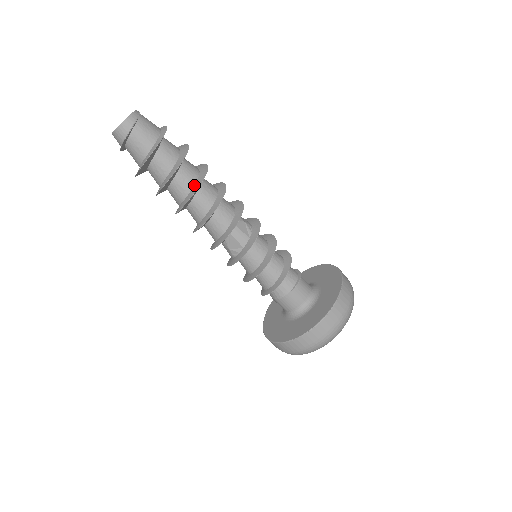
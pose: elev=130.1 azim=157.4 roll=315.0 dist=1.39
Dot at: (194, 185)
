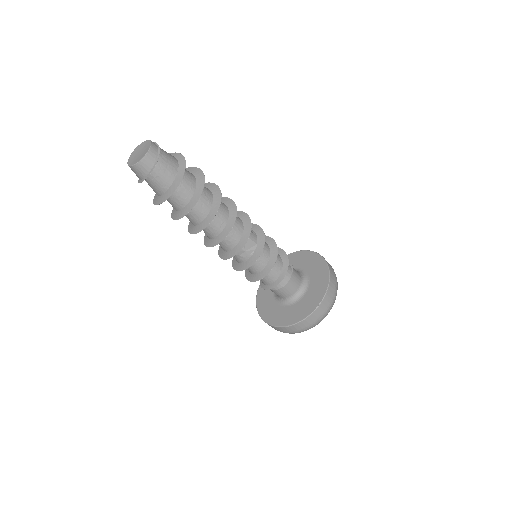
Dot at: (213, 196)
